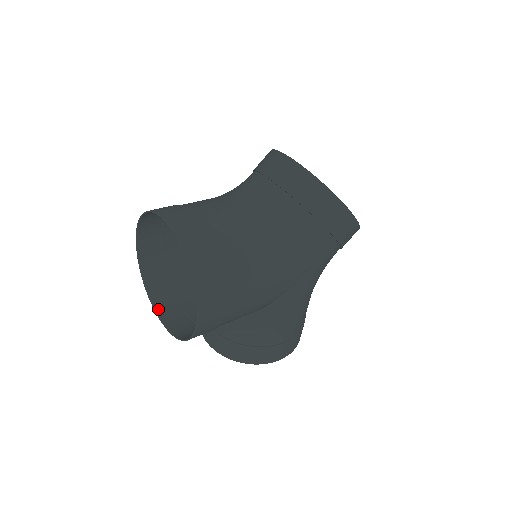
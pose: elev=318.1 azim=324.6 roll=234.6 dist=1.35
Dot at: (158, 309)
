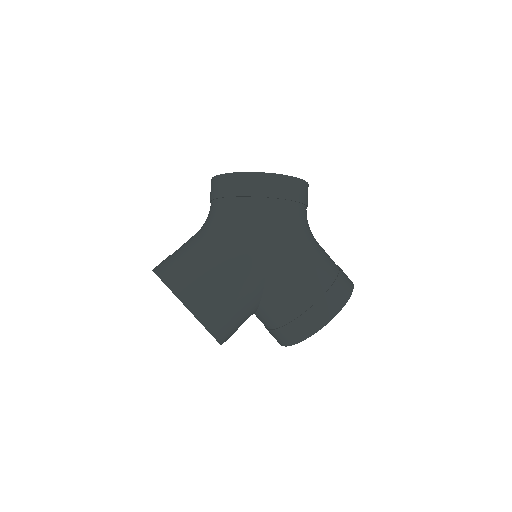
Dot at: occluded
